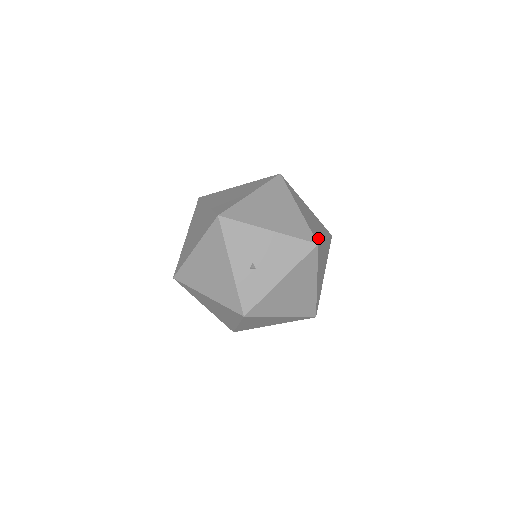
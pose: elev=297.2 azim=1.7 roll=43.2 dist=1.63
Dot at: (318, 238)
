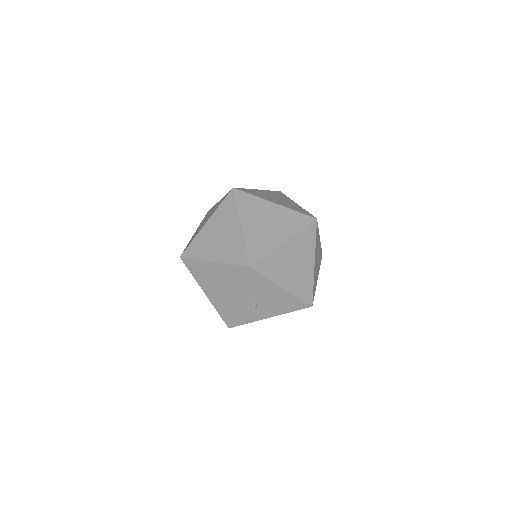
Dot at: (314, 293)
